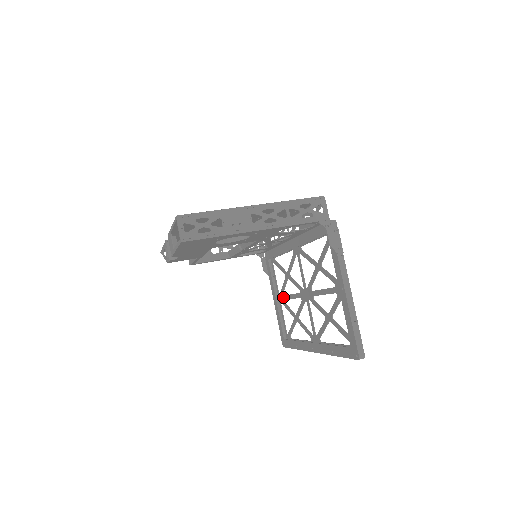
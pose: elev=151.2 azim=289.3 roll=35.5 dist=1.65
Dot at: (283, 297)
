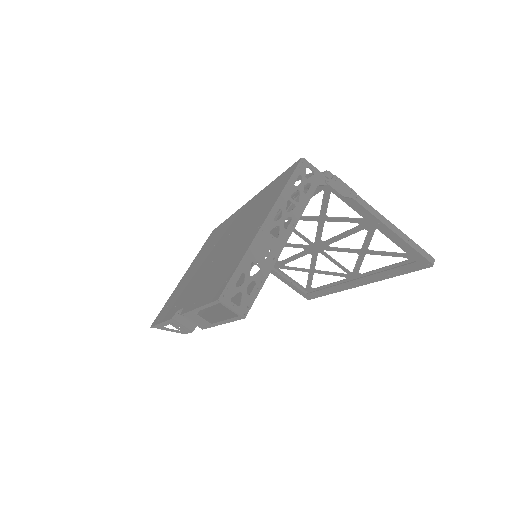
Dot at: (280, 264)
